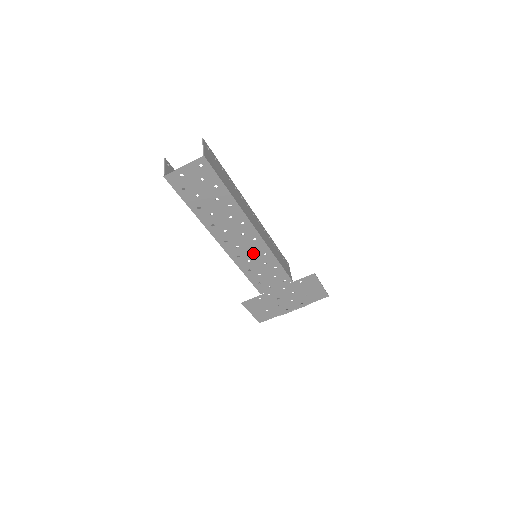
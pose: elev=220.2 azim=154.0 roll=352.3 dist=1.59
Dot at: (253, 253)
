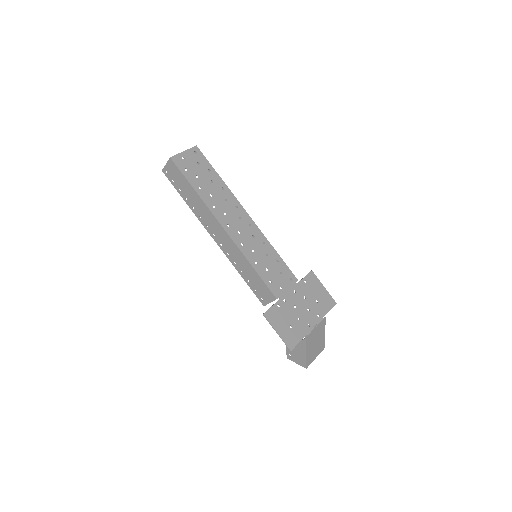
Dot at: (253, 241)
